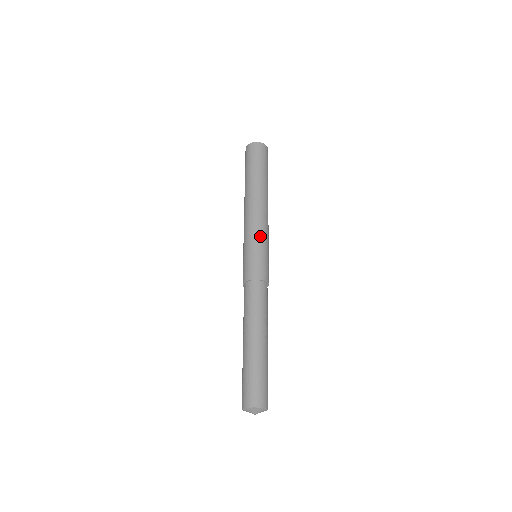
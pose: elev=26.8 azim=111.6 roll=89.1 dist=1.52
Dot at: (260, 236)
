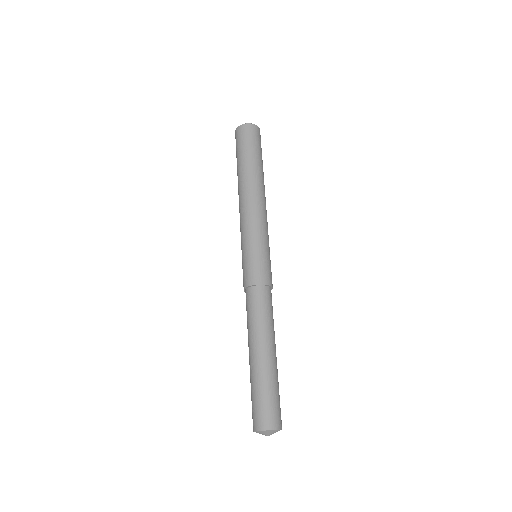
Dot at: (266, 235)
